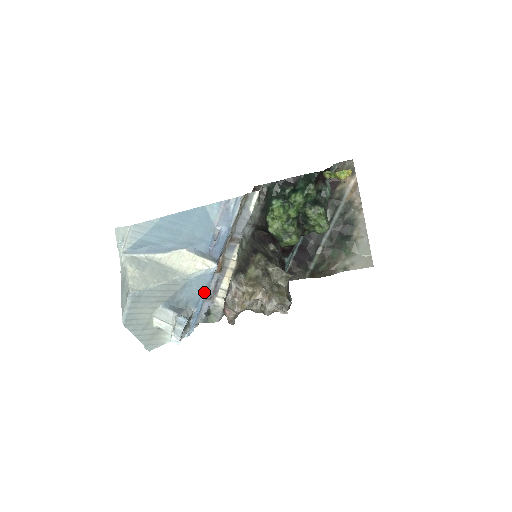
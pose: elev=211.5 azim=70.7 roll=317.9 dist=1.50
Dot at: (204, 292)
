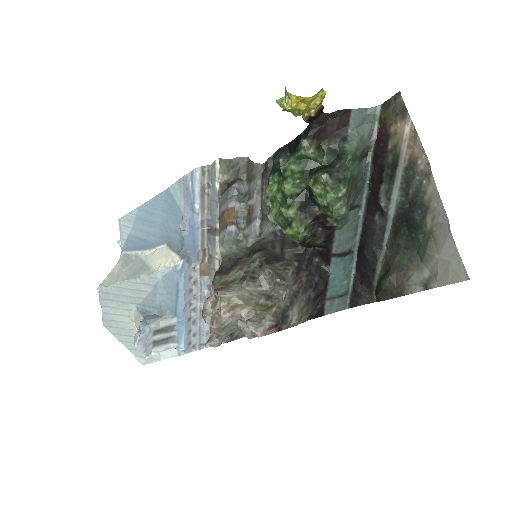
Dot at: (177, 297)
